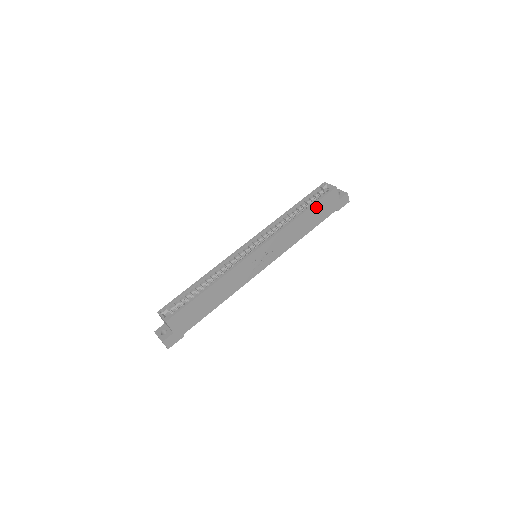
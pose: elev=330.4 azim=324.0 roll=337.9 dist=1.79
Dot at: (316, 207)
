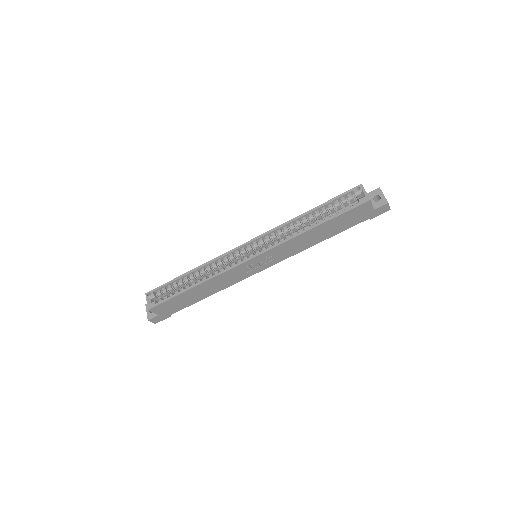
Dot at: (337, 219)
